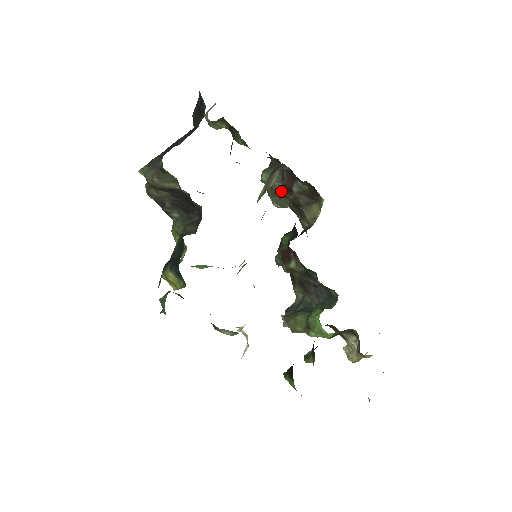
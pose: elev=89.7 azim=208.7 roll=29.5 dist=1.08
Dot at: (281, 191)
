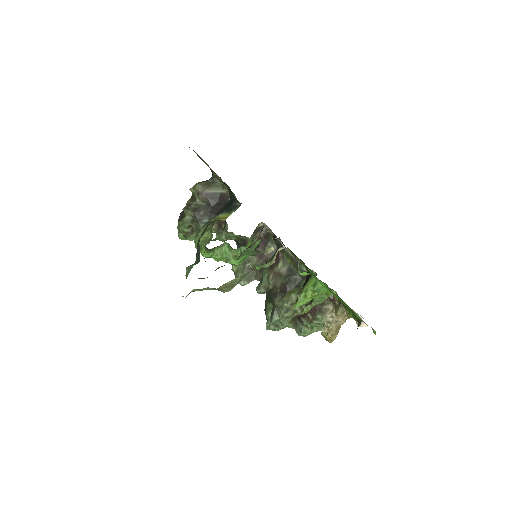
Dot at: (254, 259)
